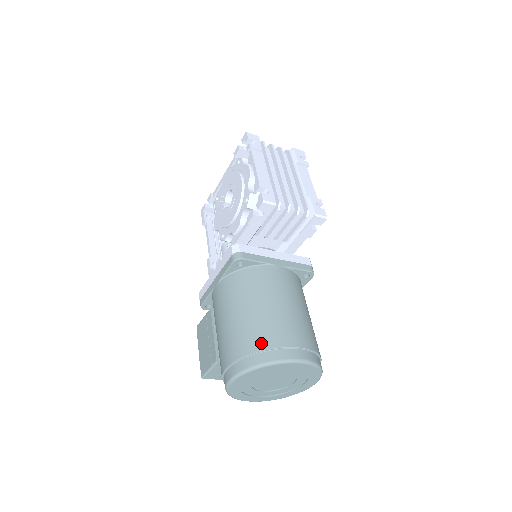
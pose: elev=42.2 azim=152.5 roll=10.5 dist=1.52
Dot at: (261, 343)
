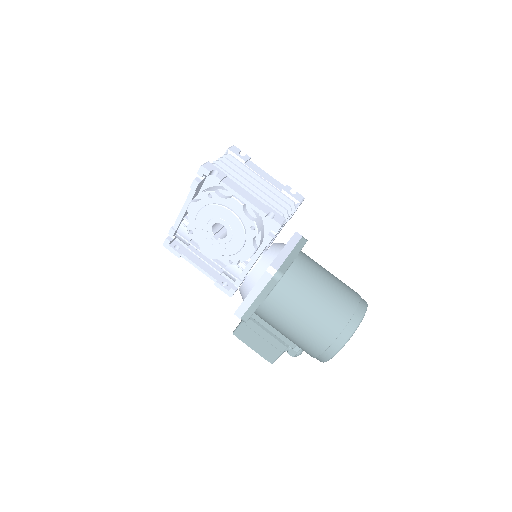
Dot at: (342, 321)
